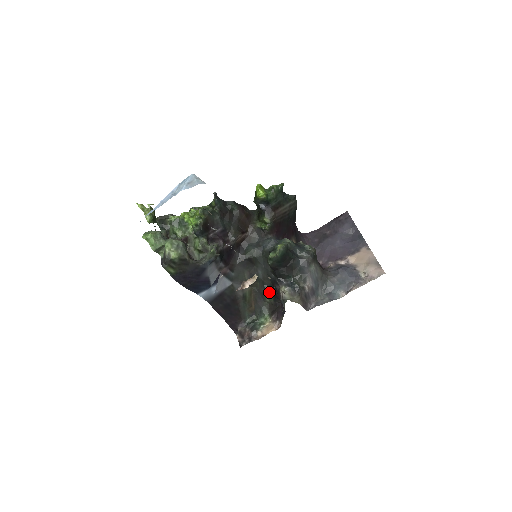
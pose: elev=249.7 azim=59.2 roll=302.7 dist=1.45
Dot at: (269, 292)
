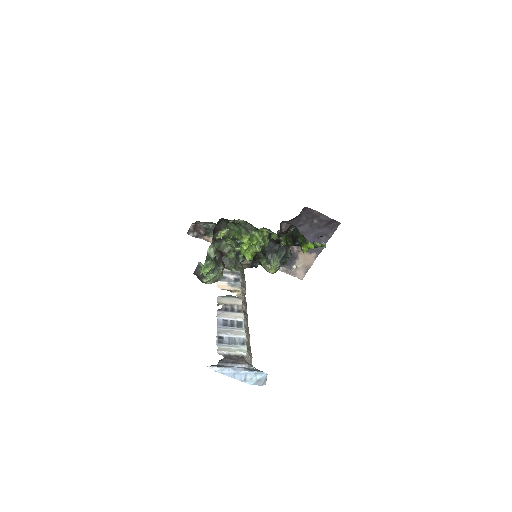
Dot at: occluded
